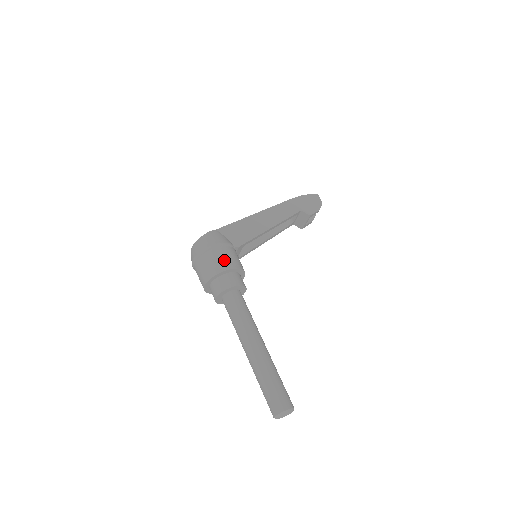
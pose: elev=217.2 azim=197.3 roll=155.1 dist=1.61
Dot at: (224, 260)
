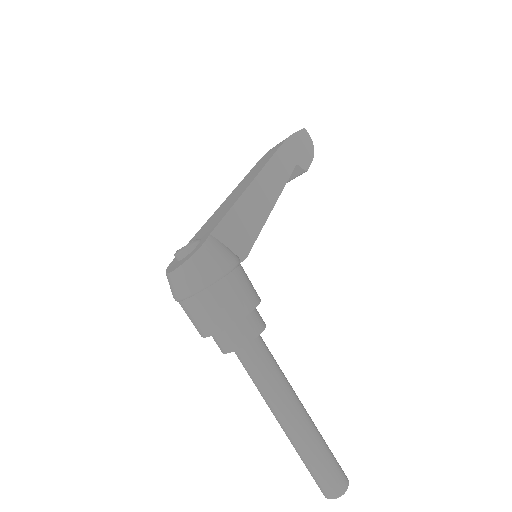
Dot at: (241, 297)
